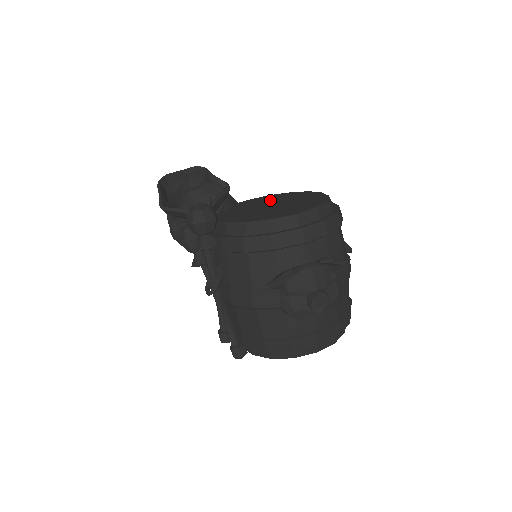
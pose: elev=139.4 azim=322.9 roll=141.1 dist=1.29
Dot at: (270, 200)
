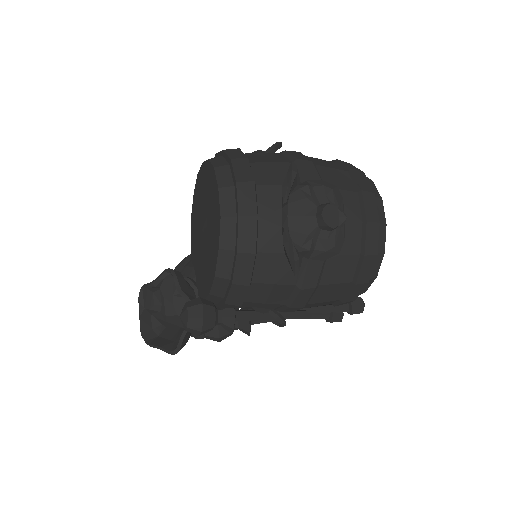
Dot at: (197, 224)
